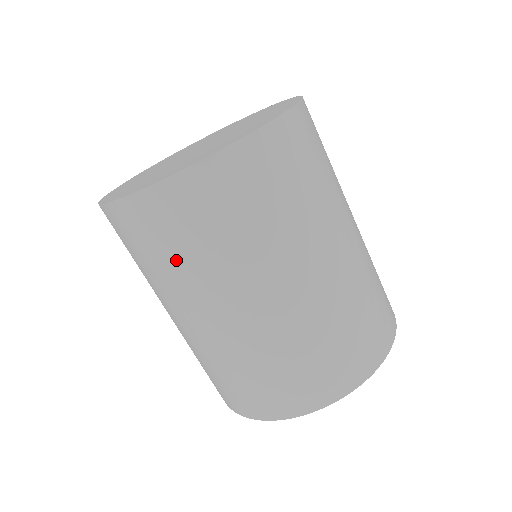
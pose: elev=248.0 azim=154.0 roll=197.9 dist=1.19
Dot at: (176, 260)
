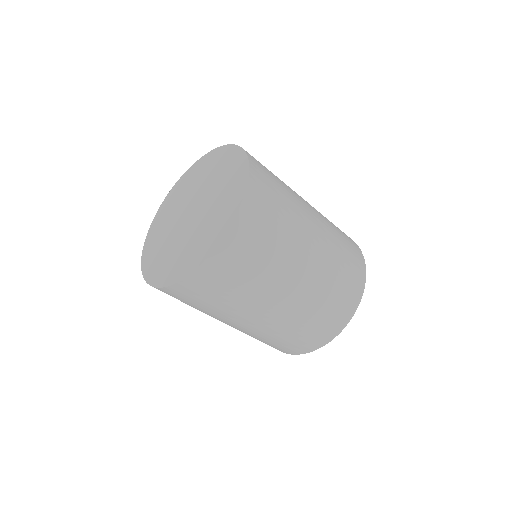
Dot at: occluded
